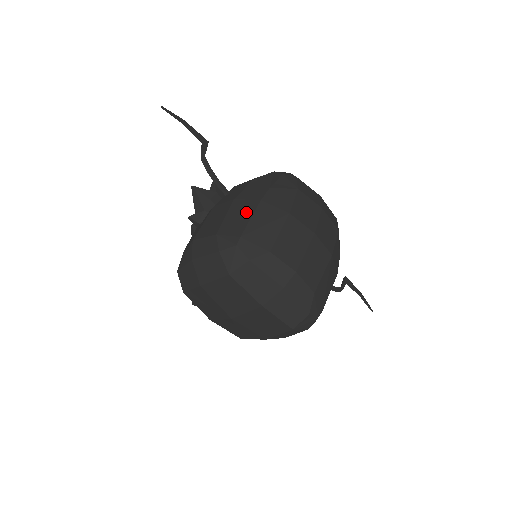
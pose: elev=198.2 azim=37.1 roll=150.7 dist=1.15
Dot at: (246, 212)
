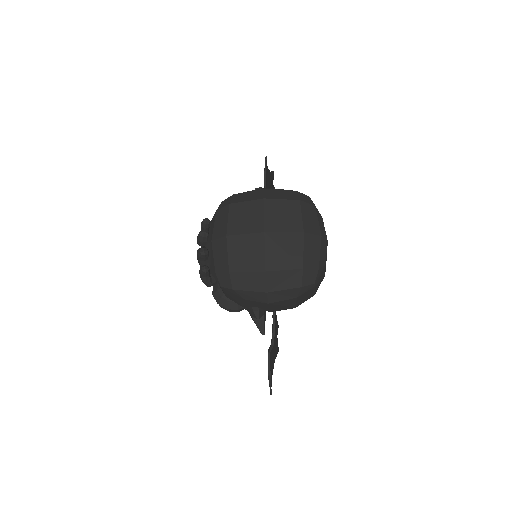
Dot at: occluded
